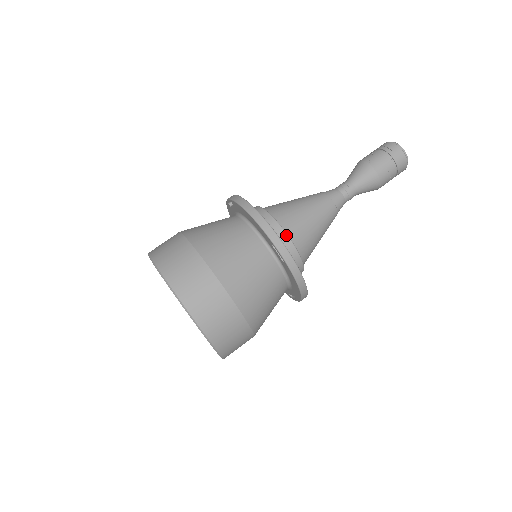
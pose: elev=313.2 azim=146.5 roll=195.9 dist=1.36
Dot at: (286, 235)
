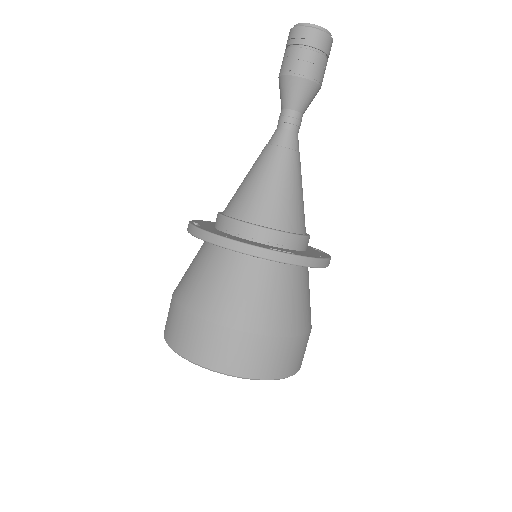
Dot at: (271, 231)
